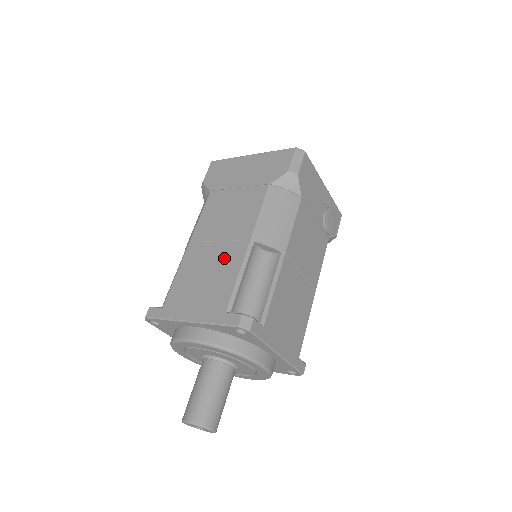
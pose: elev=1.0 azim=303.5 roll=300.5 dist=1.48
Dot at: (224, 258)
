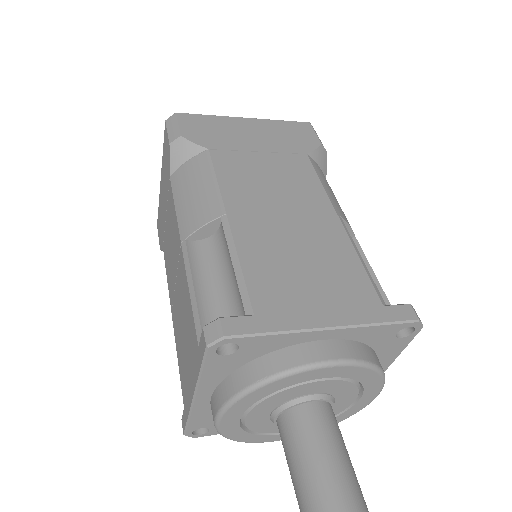
Dot at: (316, 235)
